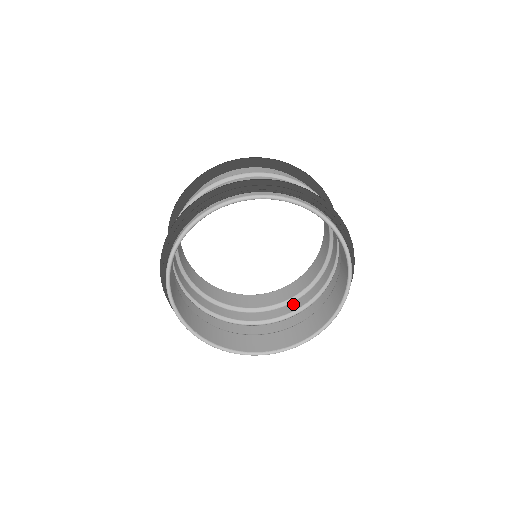
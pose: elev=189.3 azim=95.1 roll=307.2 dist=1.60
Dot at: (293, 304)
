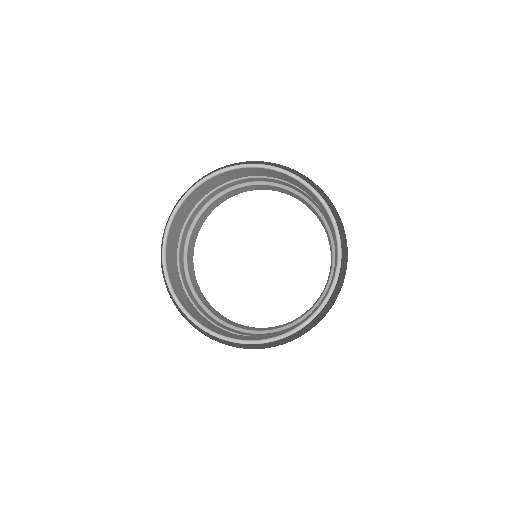
Dot at: occluded
